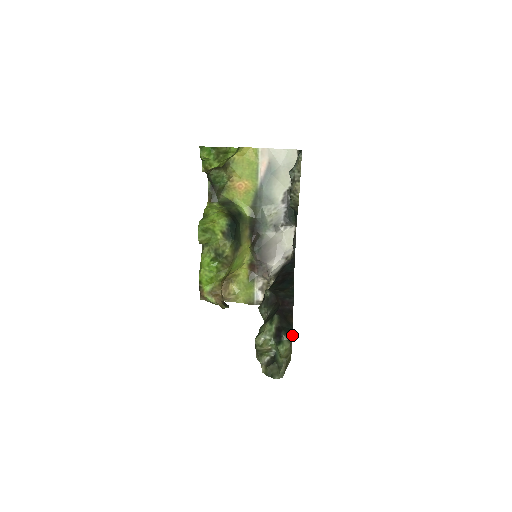
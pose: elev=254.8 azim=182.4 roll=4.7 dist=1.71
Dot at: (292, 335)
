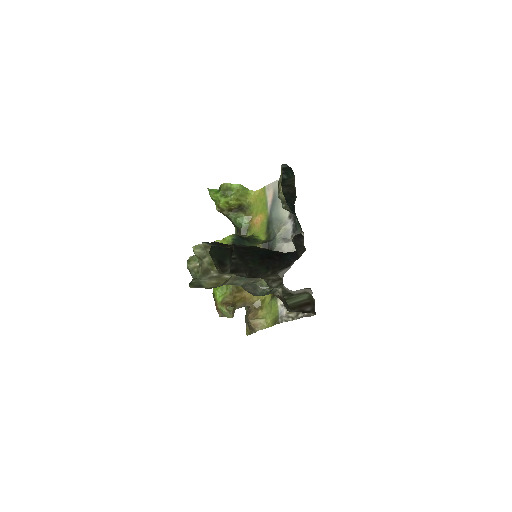
Dot at: occluded
